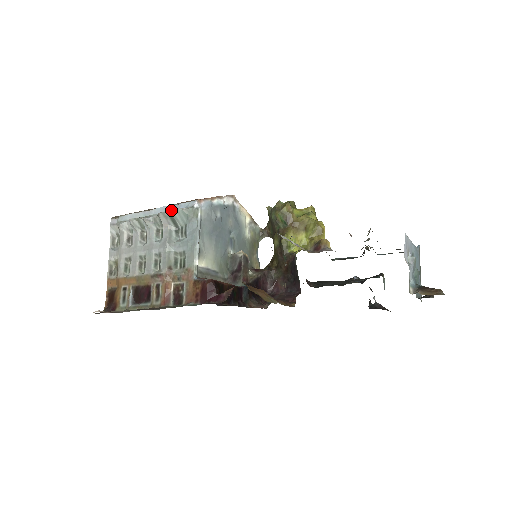
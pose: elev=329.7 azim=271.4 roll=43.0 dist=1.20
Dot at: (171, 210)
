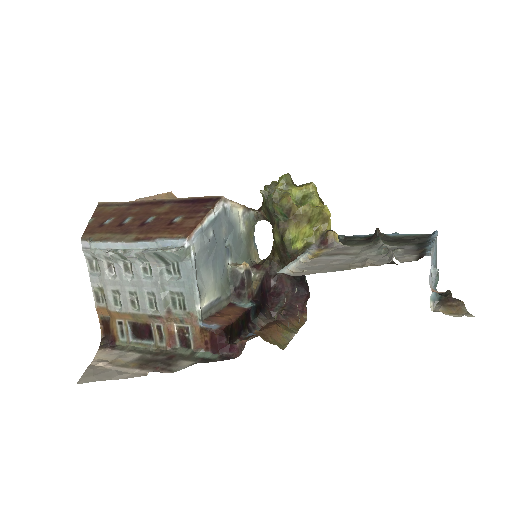
Dot at: (157, 251)
